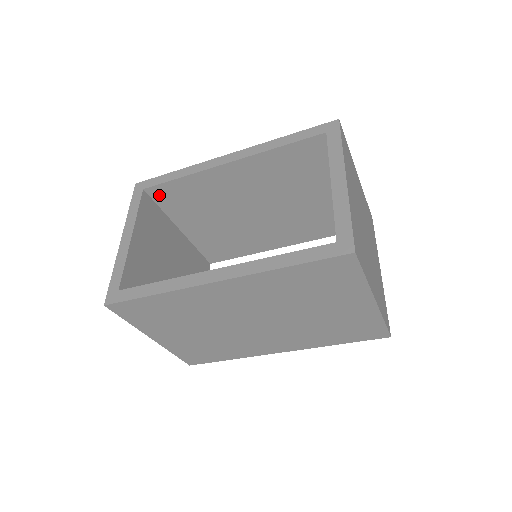
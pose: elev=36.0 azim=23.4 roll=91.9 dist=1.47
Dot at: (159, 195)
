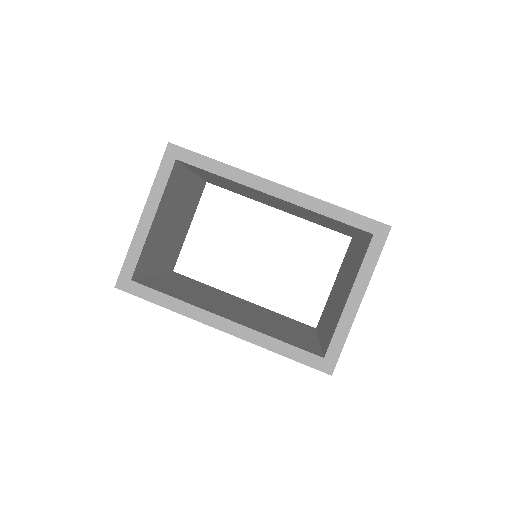
Dot at: occluded
